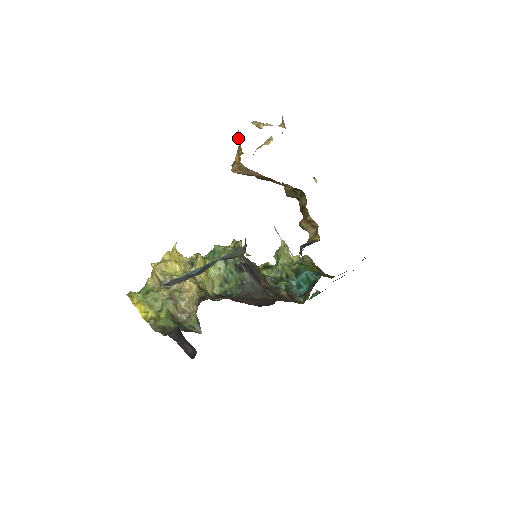
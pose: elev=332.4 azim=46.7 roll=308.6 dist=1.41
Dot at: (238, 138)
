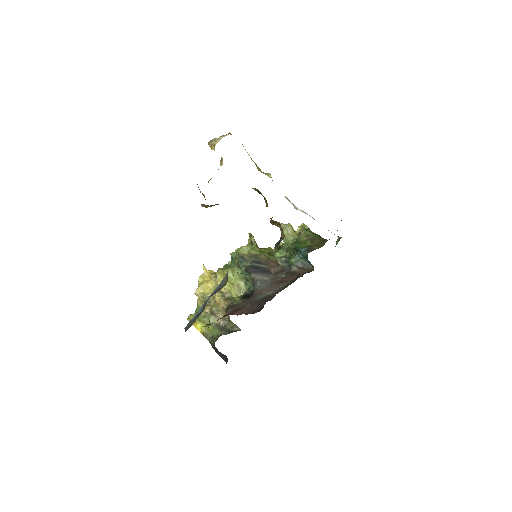
Dot at: occluded
